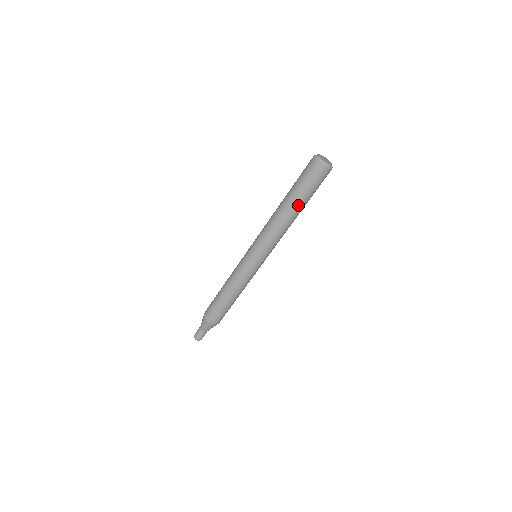
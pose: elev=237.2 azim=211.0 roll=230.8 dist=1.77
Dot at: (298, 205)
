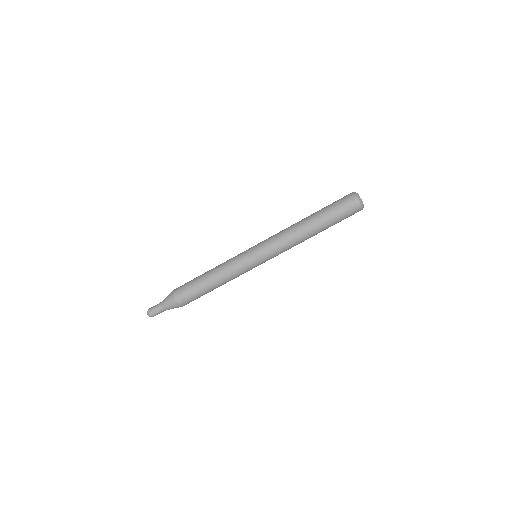
Dot at: (318, 219)
